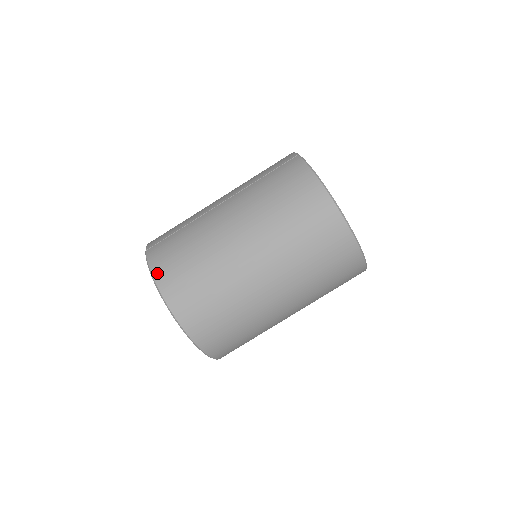
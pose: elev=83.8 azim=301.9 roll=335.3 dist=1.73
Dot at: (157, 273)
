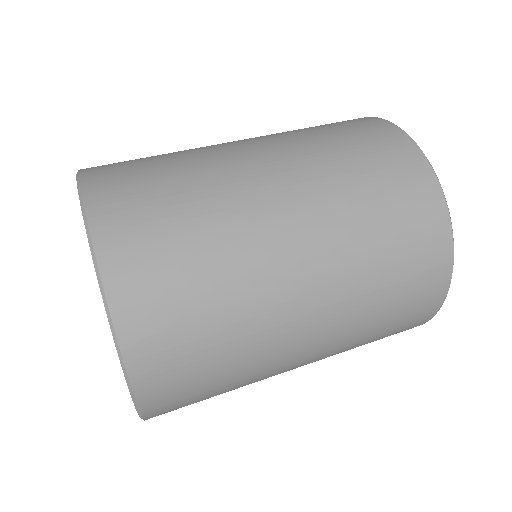
Dot at: (89, 171)
